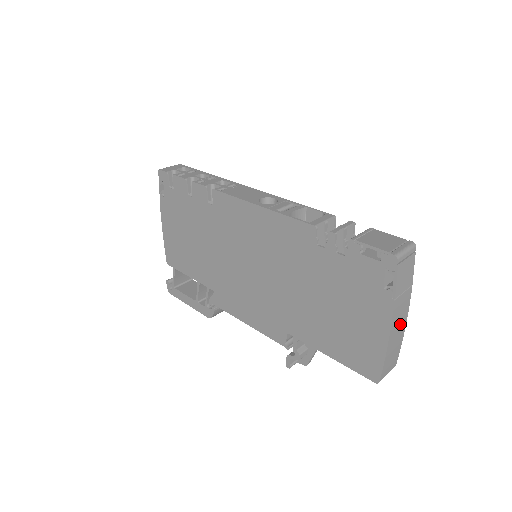
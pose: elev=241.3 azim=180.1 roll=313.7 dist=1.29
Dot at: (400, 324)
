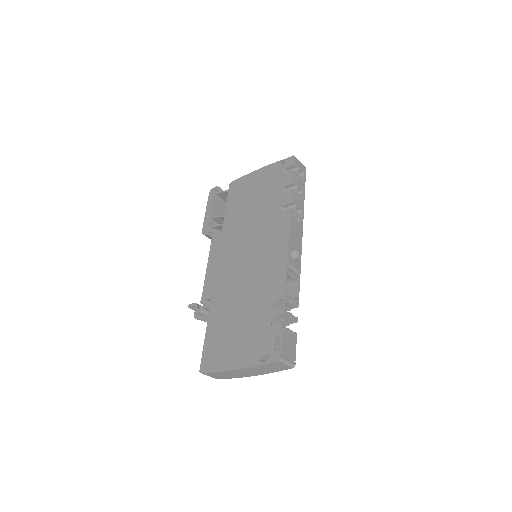
Dot at: (242, 374)
